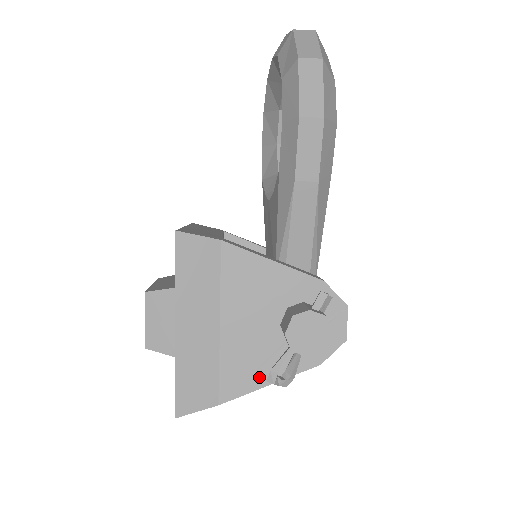
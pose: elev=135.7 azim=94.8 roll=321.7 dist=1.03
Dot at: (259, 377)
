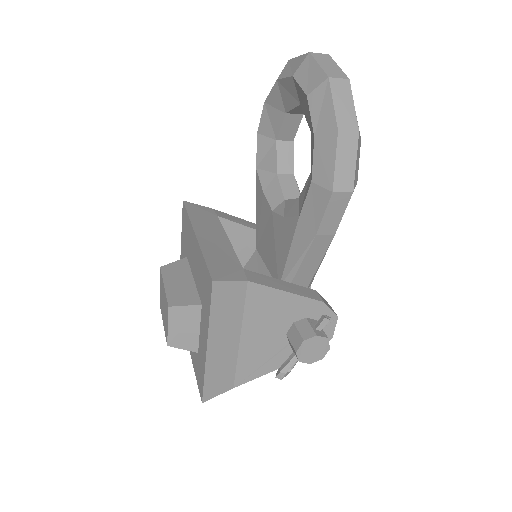
Dot at: (265, 368)
